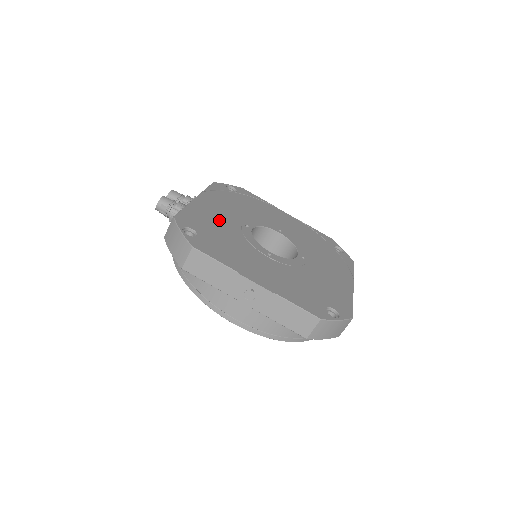
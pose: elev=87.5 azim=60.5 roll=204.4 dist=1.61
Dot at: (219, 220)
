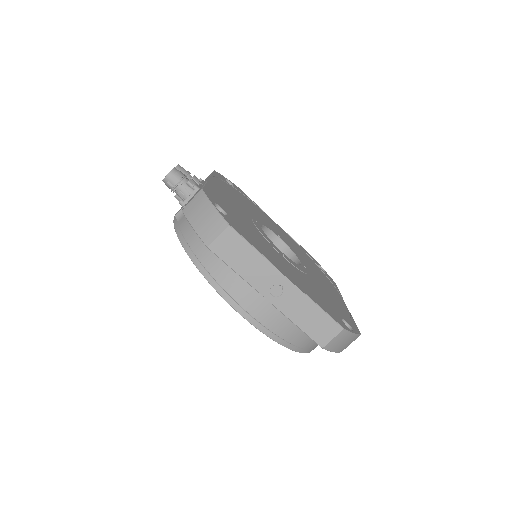
Dot at: (235, 207)
